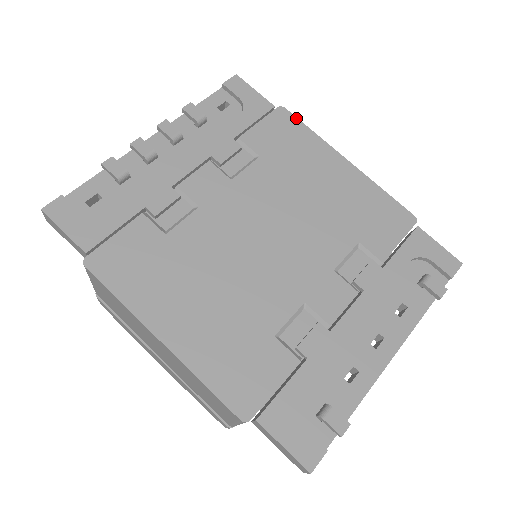
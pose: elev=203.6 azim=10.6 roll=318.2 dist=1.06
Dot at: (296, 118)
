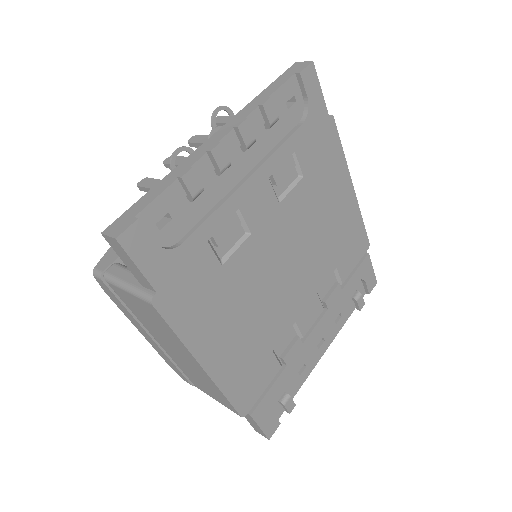
Dot at: occluded
